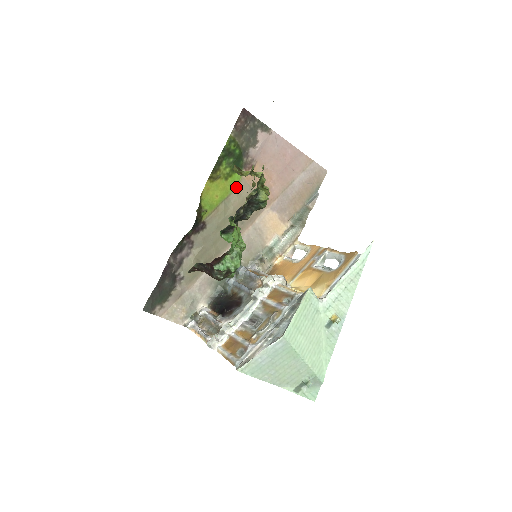
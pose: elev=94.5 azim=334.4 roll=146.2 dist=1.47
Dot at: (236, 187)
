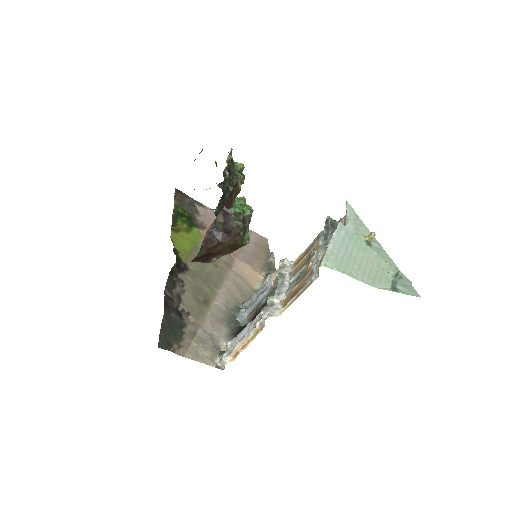
Dot at: (199, 240)
